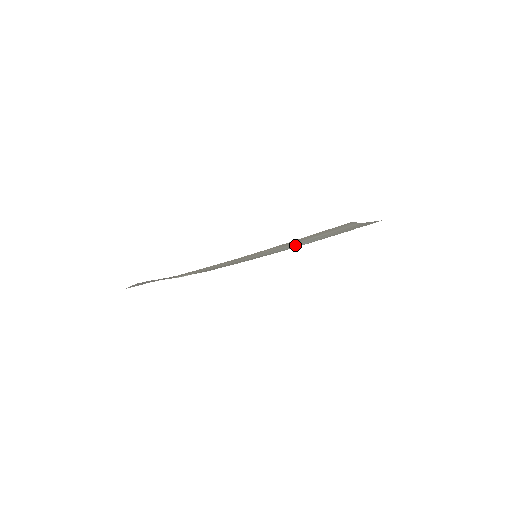
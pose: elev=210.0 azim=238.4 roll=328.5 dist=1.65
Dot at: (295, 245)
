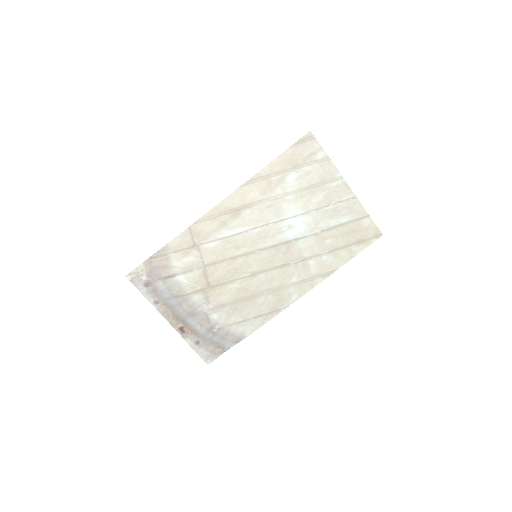
Dot at: (286, 214)
